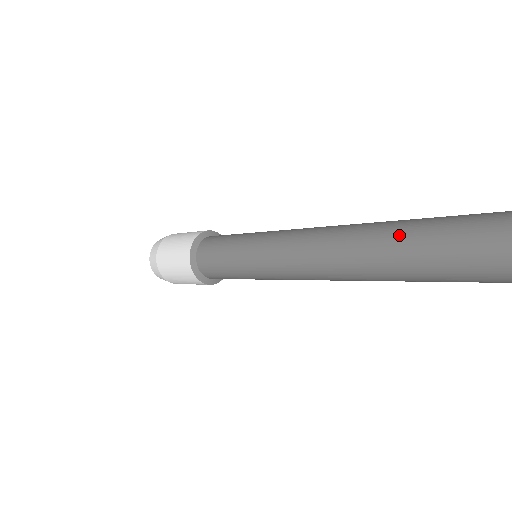
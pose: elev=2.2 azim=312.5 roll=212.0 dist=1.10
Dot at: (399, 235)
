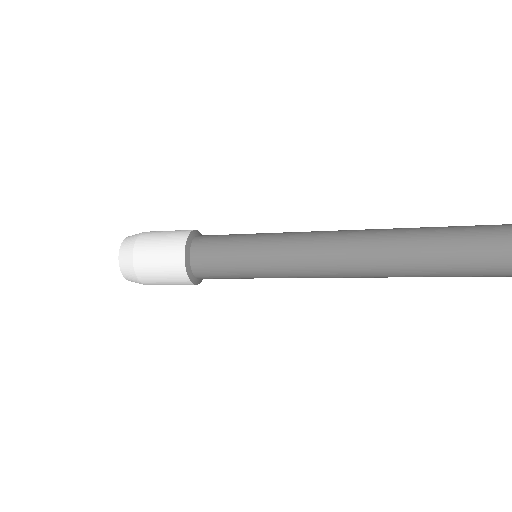
Dot at: (420, 244)
